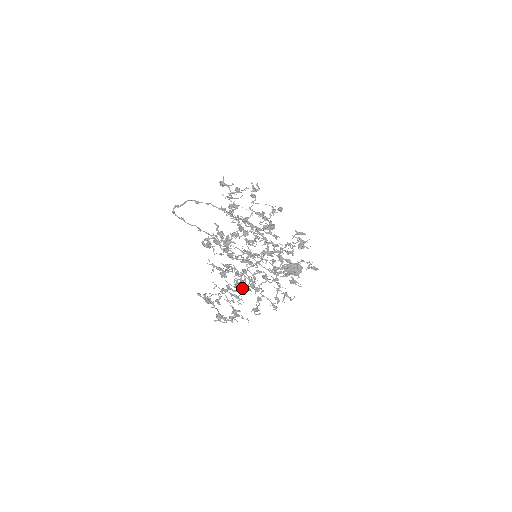
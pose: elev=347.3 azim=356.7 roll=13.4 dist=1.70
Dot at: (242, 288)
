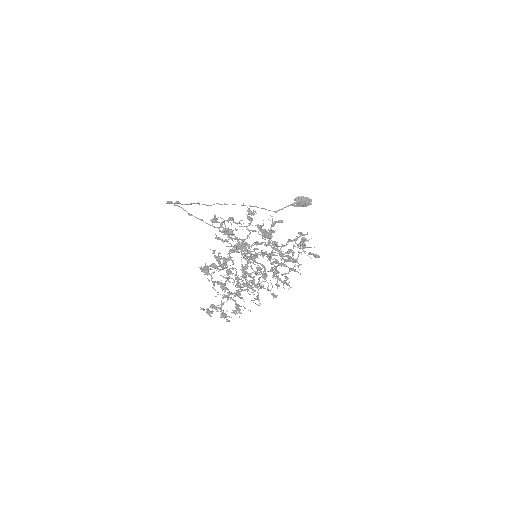
Dot at: occluded
